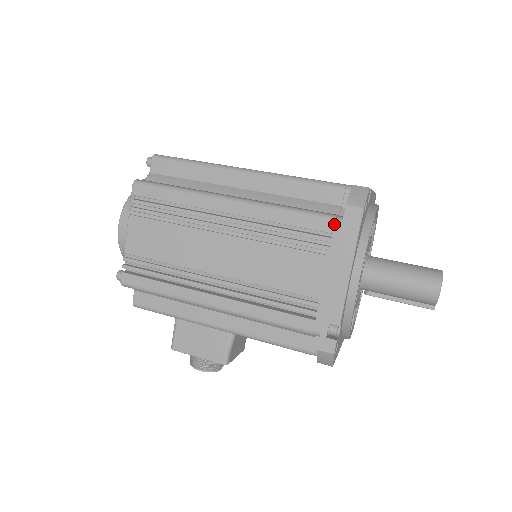
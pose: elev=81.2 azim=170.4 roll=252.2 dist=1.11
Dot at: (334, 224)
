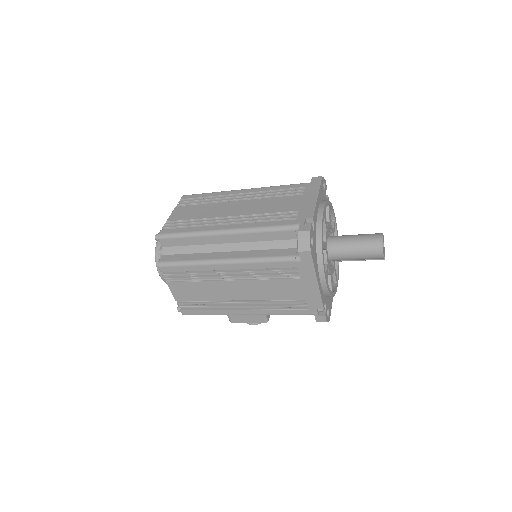
Dot at: (296, 263)
